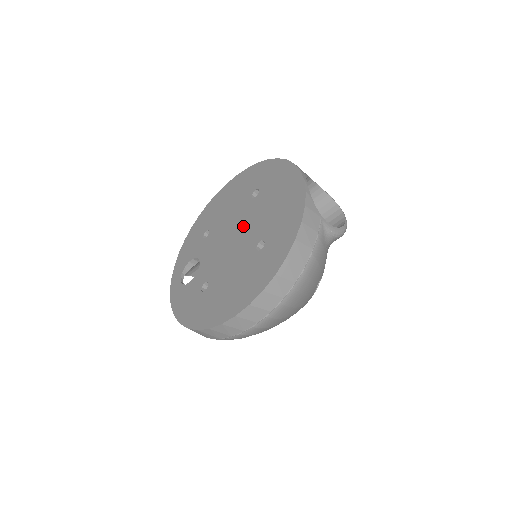
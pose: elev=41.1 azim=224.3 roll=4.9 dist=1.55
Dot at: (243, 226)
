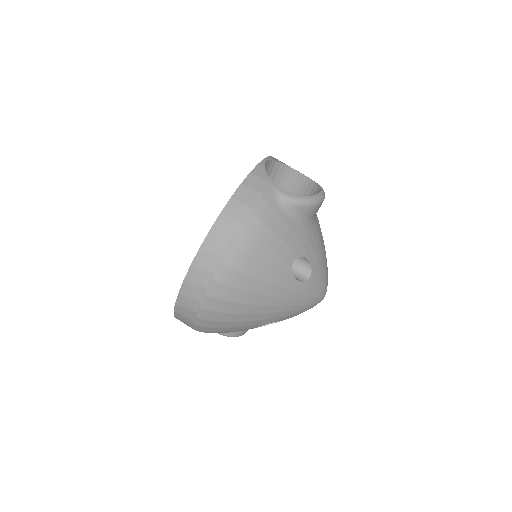
Dot at: occluded
